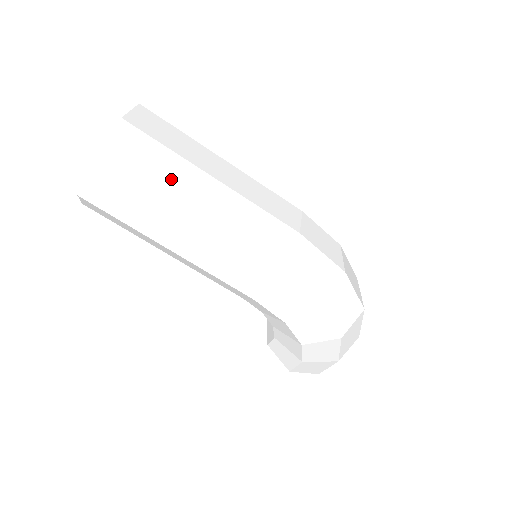
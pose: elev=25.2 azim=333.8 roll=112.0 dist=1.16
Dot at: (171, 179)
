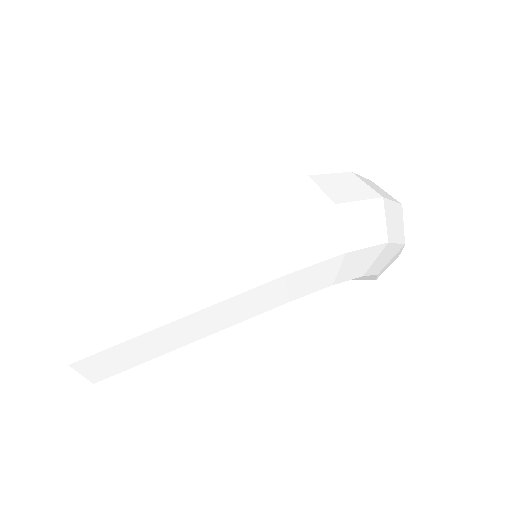
Dot at: (130, 312)
